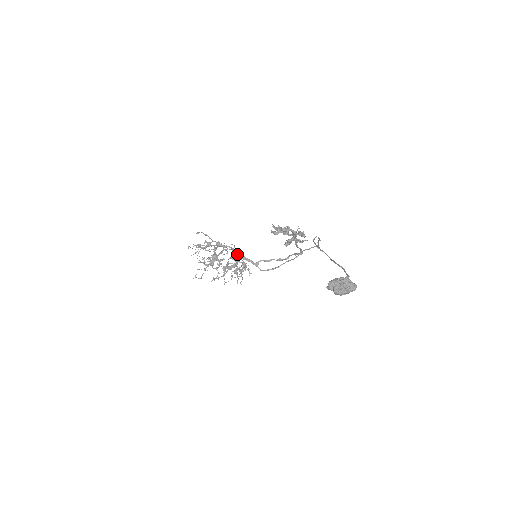
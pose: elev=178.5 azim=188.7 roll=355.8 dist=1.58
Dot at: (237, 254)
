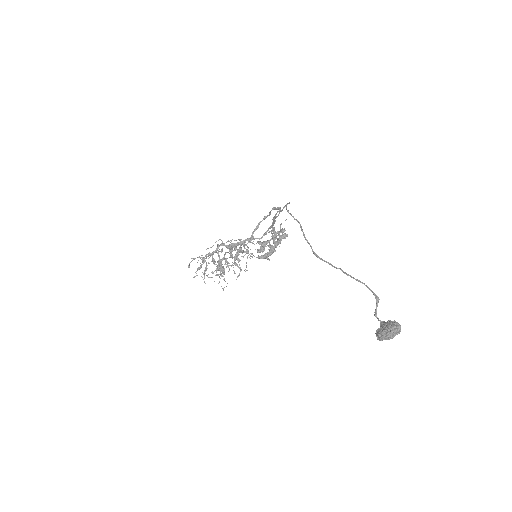
Dot at: (232, 248)
